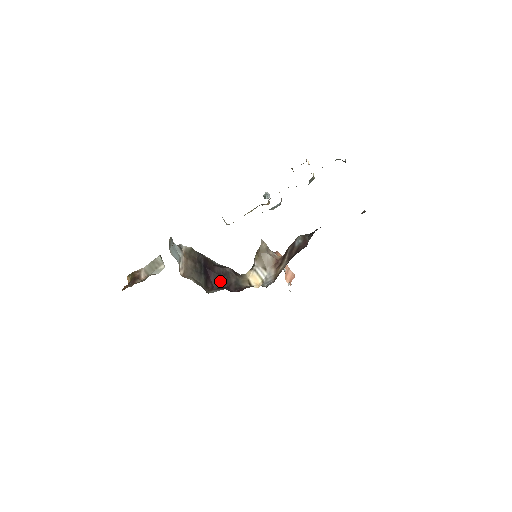
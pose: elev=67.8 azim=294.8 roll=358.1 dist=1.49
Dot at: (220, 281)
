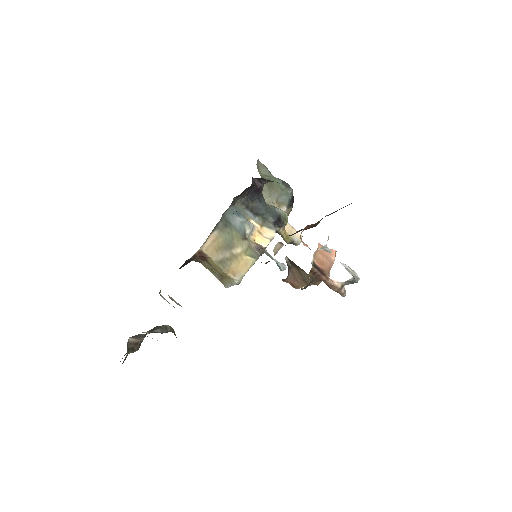
Dot at: occluded
